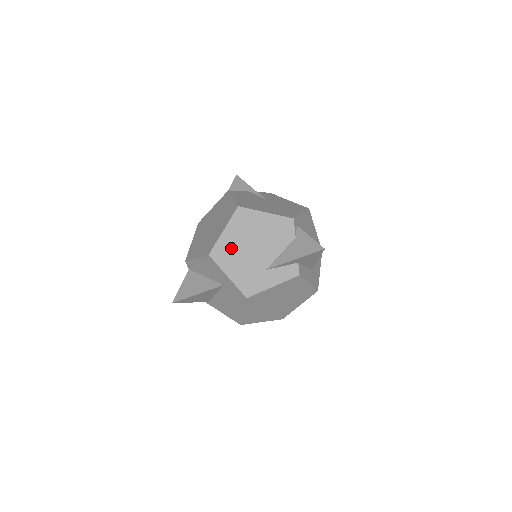
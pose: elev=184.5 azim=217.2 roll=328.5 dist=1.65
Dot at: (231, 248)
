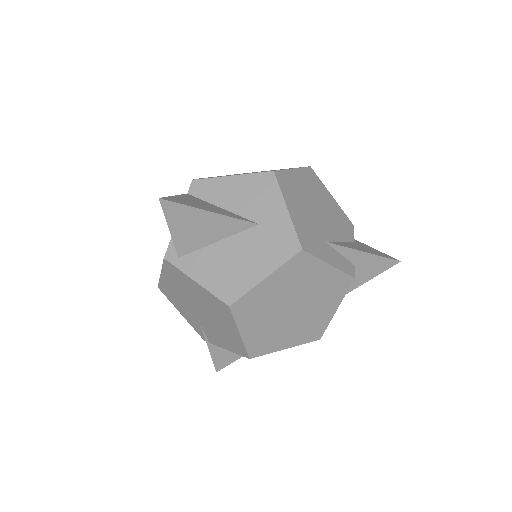
Dot at: (297, 189)
